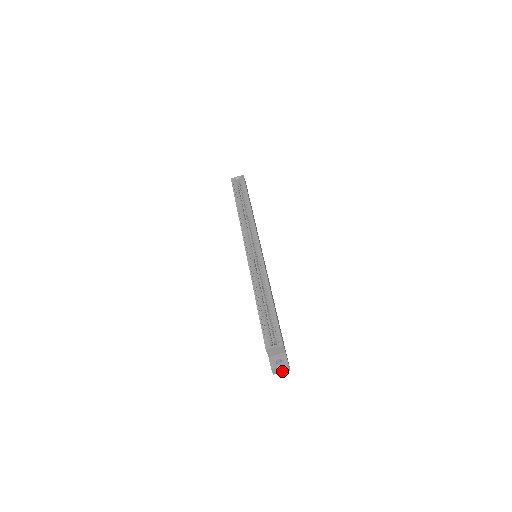
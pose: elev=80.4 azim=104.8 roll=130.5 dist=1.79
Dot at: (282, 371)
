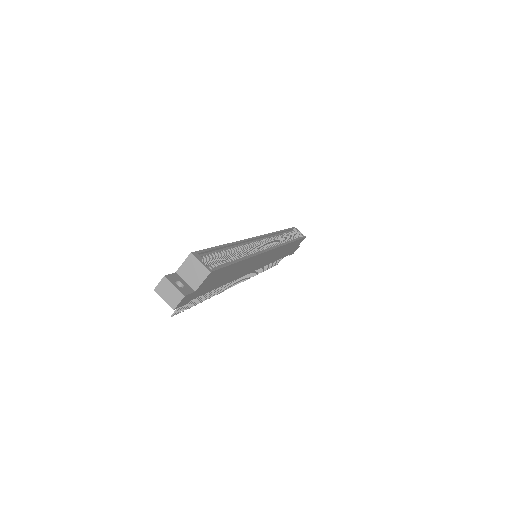
Dot at: (167, 298)
